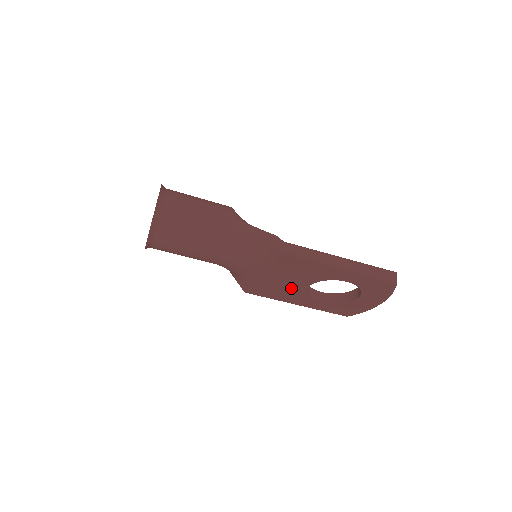
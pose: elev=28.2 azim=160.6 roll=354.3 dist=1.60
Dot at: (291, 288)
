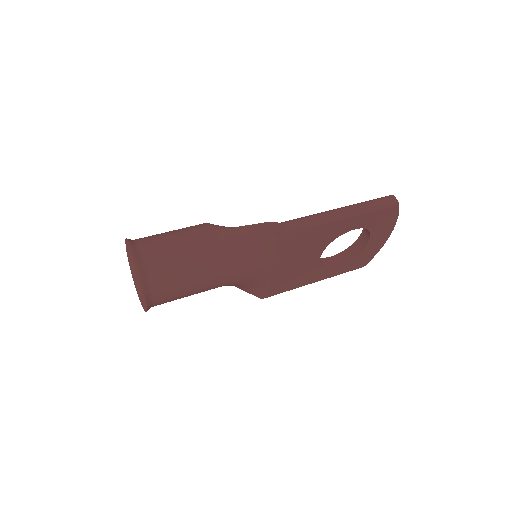
Dot at: (305, 268)
